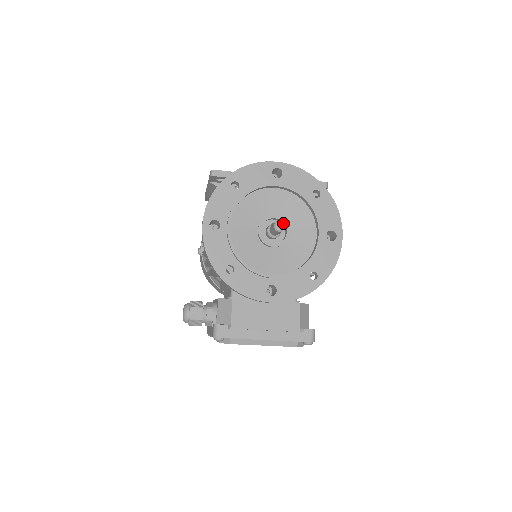
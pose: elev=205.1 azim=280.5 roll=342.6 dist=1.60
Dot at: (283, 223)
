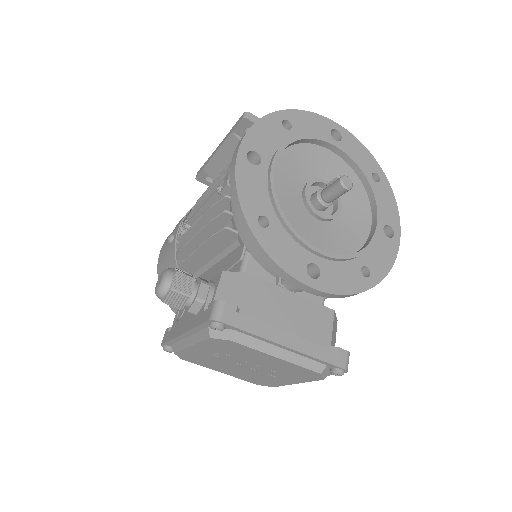
Dot at: (351, 180)
